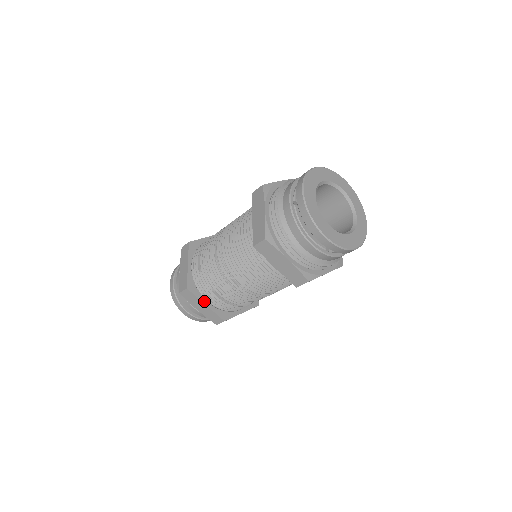
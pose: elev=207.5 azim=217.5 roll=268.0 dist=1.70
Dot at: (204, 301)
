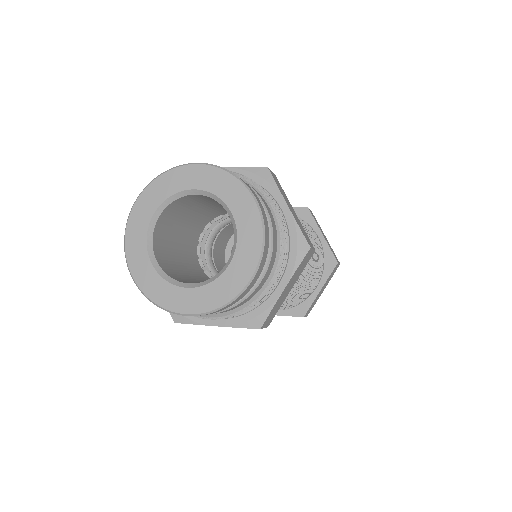
Dot at: occluded
